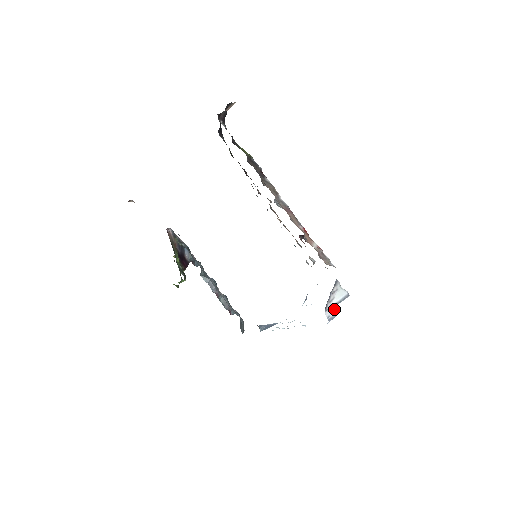
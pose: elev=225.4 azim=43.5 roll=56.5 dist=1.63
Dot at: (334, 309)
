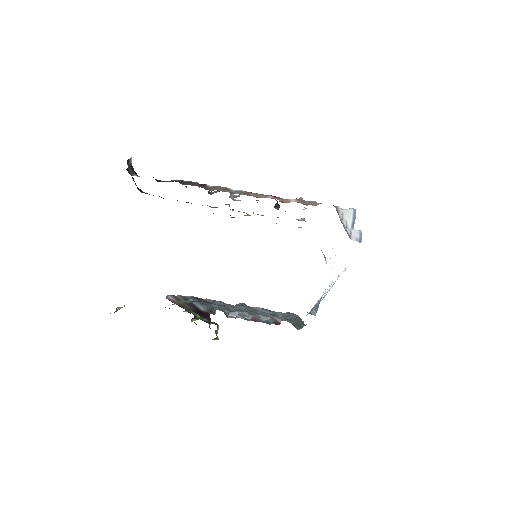
Dot at: (355, 230)
